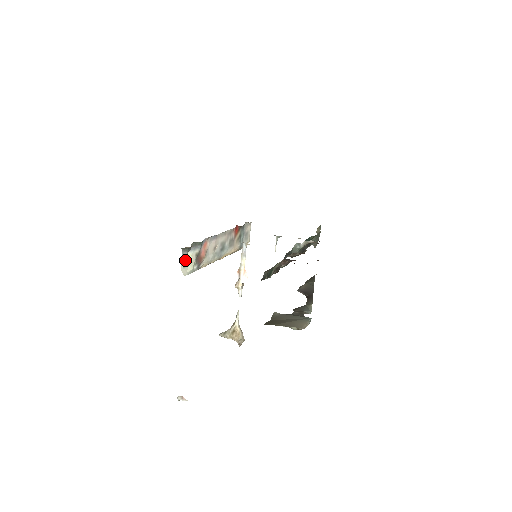
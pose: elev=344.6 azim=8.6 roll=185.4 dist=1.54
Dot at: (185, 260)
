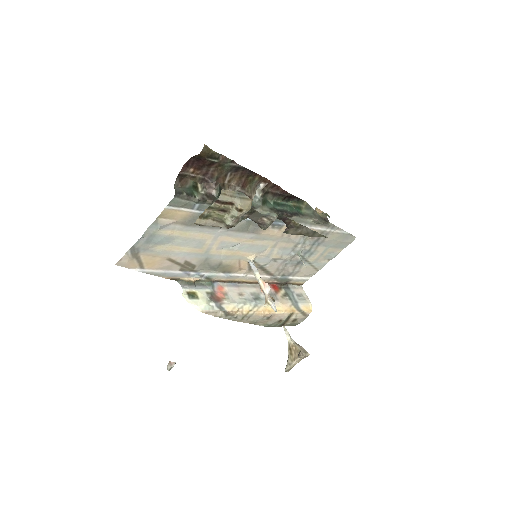
Dot at: (190, 294)
